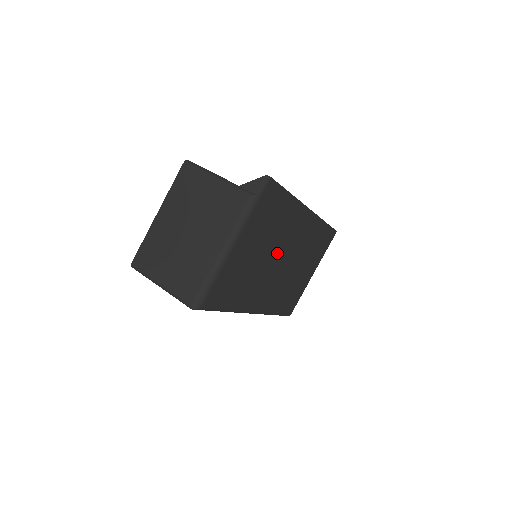
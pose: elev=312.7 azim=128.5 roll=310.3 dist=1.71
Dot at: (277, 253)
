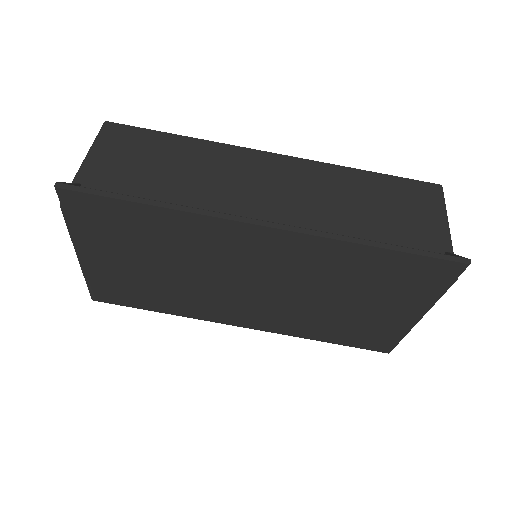
Dot at: (215, 273)
